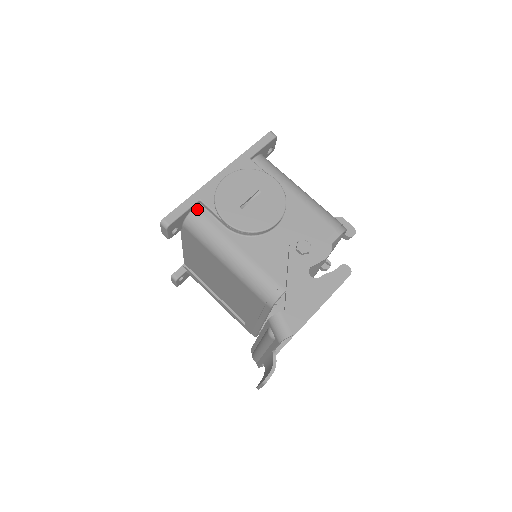
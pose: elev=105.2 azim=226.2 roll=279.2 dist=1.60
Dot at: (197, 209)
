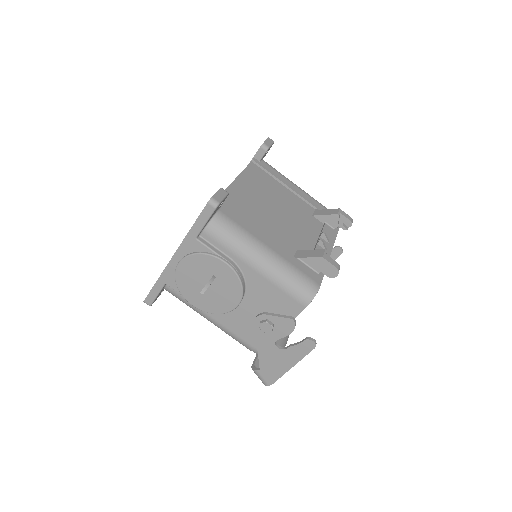
Dot at: (168, 287)
